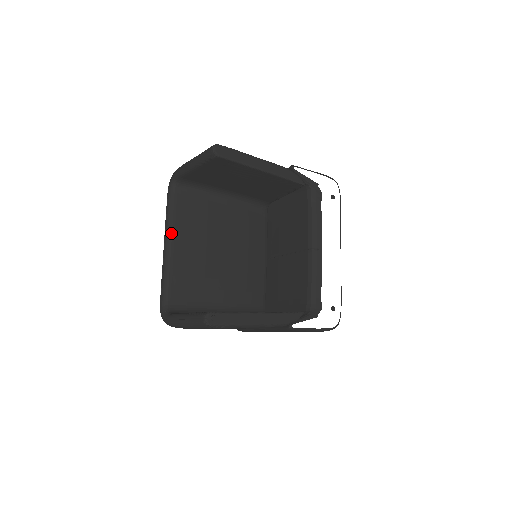
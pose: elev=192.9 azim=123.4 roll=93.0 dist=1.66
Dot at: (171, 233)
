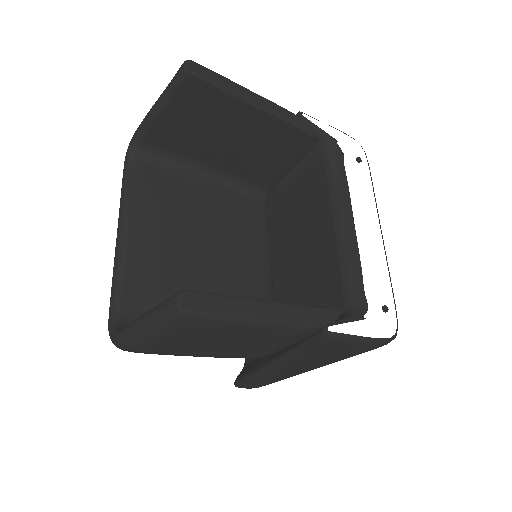
Dot at: (128, 214)
